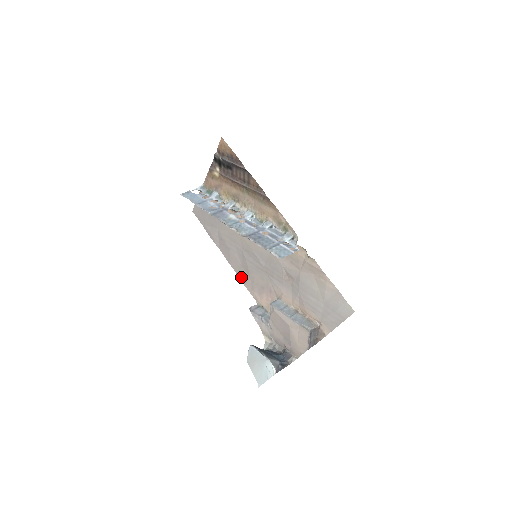
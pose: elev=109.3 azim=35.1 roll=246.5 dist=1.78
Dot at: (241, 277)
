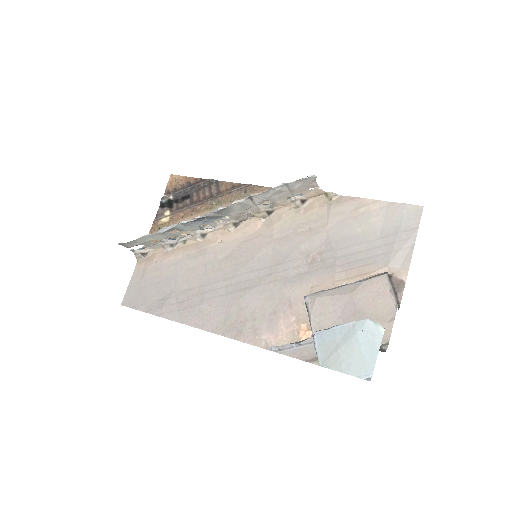
Dot at: (230, 332)
